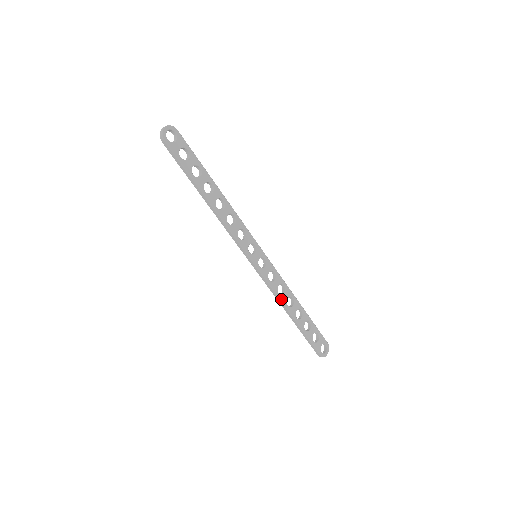
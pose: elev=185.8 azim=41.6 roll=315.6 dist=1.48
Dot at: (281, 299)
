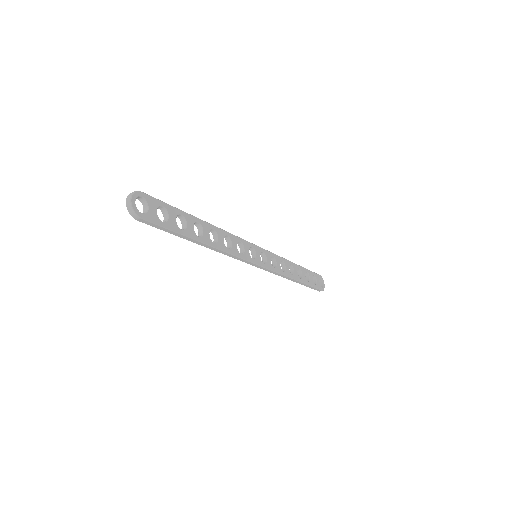
Dot at: (287, 275)
